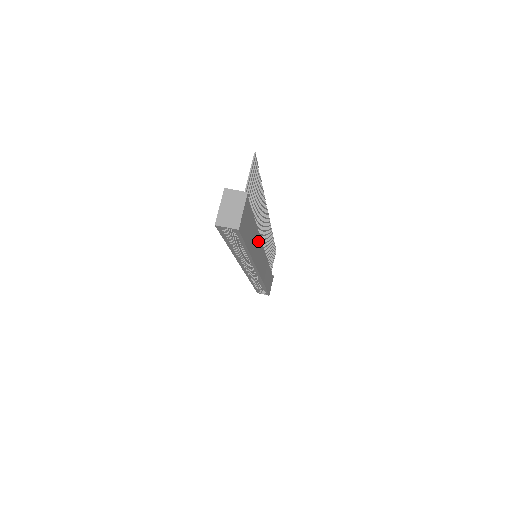
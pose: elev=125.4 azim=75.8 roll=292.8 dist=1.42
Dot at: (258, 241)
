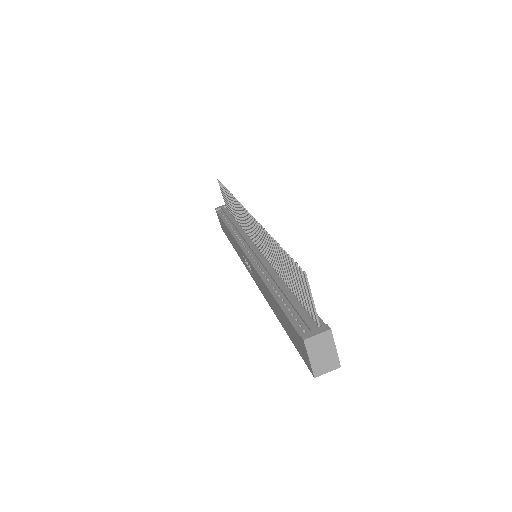
Dot at: occluded
